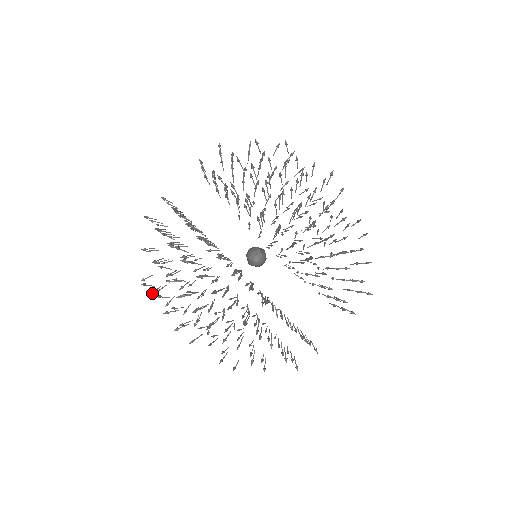
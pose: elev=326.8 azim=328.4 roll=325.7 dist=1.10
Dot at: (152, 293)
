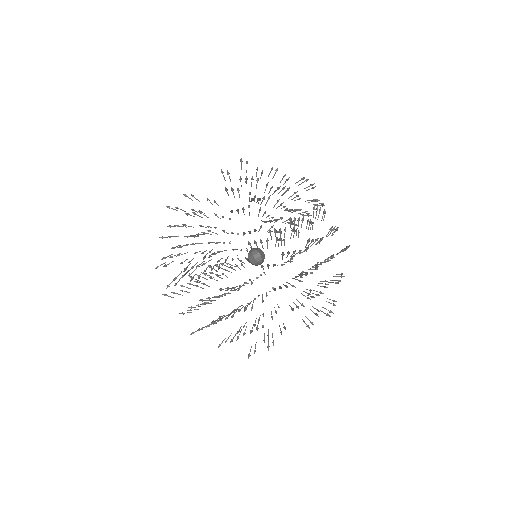
Dot at: (167, 287)
